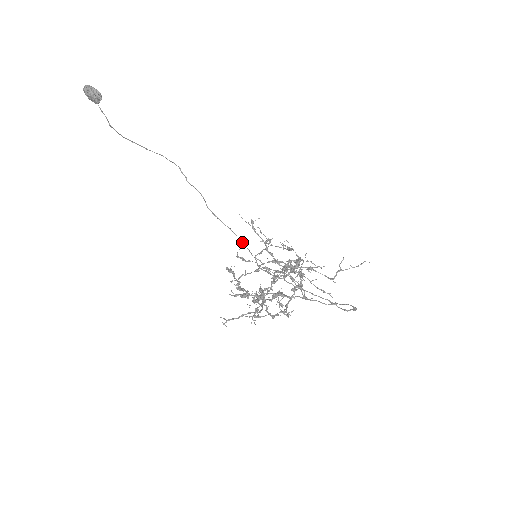
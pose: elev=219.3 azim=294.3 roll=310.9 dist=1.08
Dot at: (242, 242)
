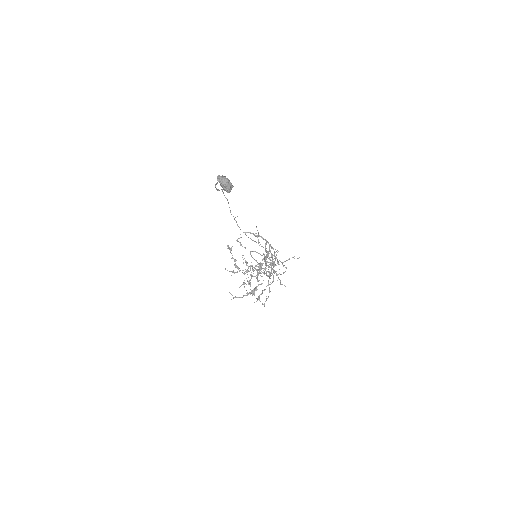
Dot at: occluded
